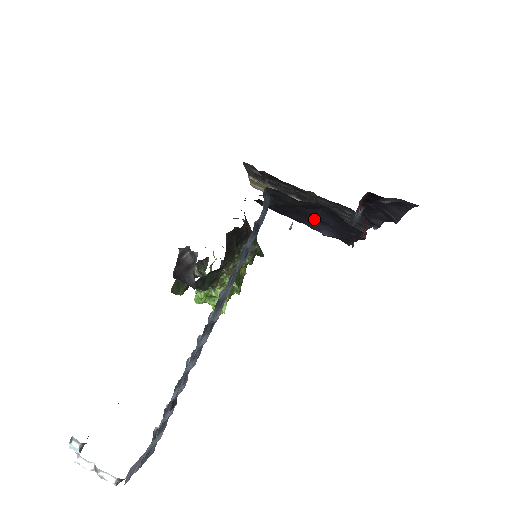
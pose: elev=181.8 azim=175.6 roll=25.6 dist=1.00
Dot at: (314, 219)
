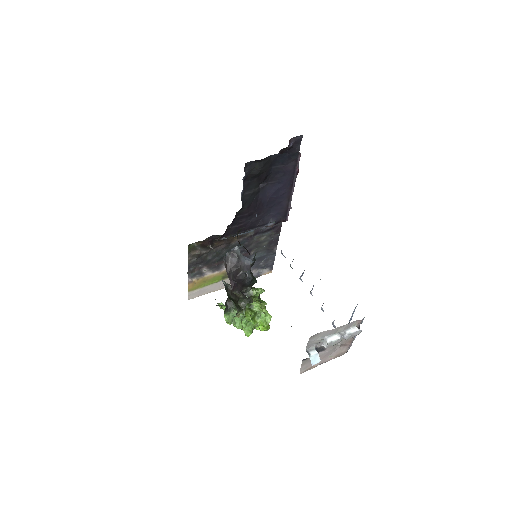
Dot at: (263, 209)
